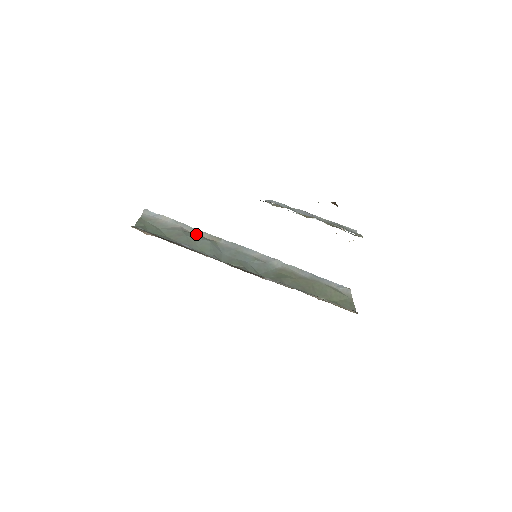
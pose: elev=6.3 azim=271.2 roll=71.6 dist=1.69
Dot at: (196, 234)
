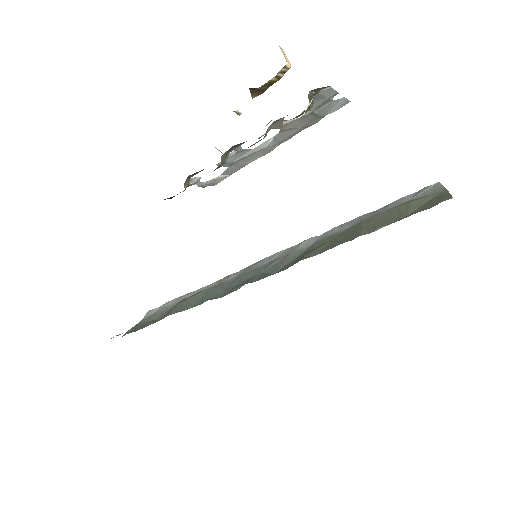
Dot at: occluded
